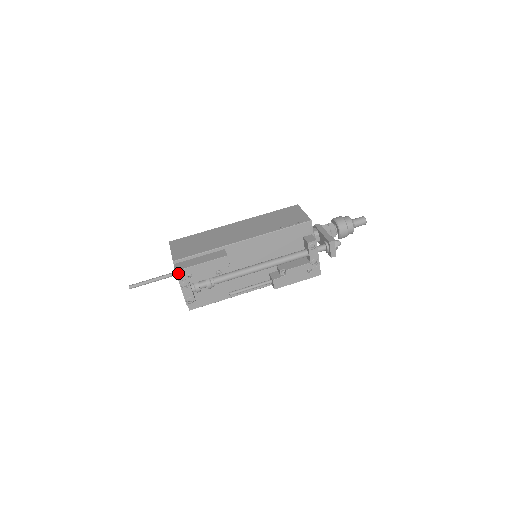
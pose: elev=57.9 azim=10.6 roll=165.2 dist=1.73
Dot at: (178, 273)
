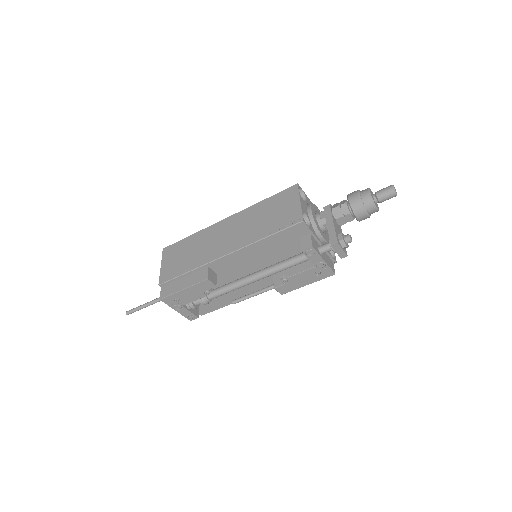
Dot at: (164, 300)
